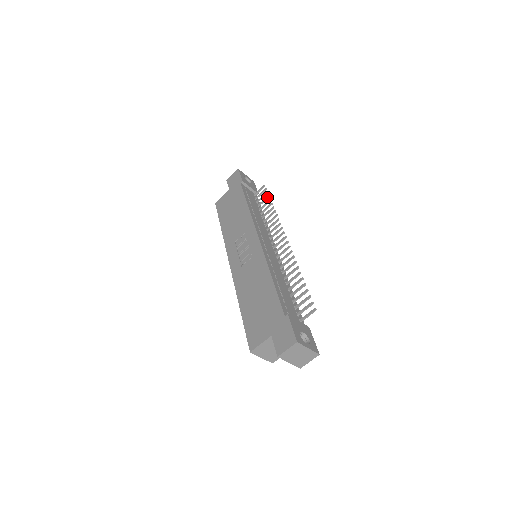
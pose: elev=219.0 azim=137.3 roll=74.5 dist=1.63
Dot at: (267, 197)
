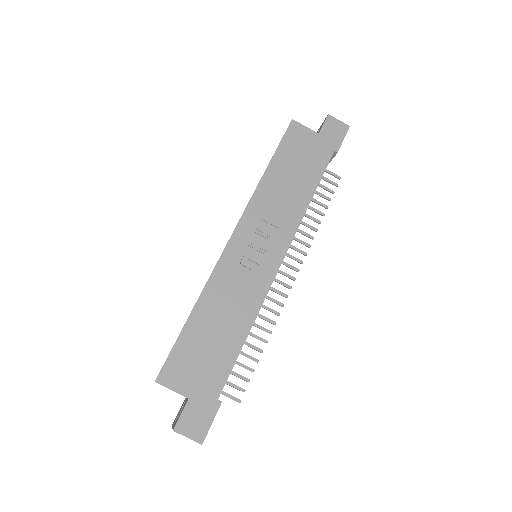
Dot at: (328, 199)
